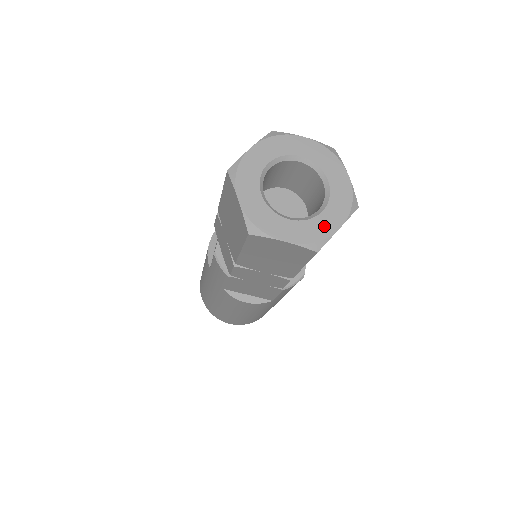
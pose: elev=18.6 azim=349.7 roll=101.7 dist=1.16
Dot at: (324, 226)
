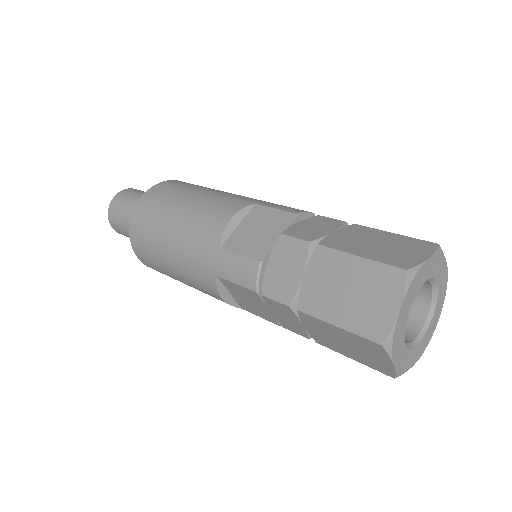
Dot at: (412, 359)
